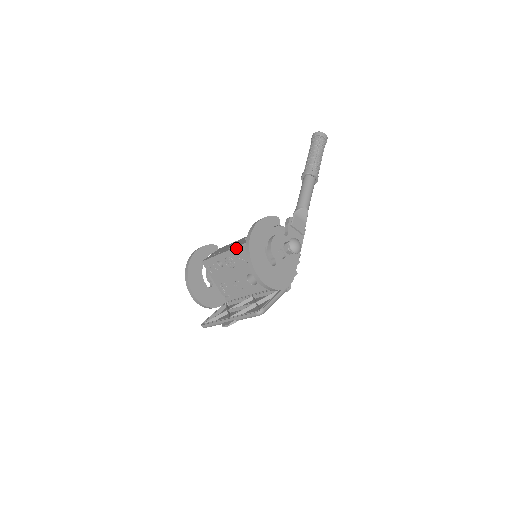
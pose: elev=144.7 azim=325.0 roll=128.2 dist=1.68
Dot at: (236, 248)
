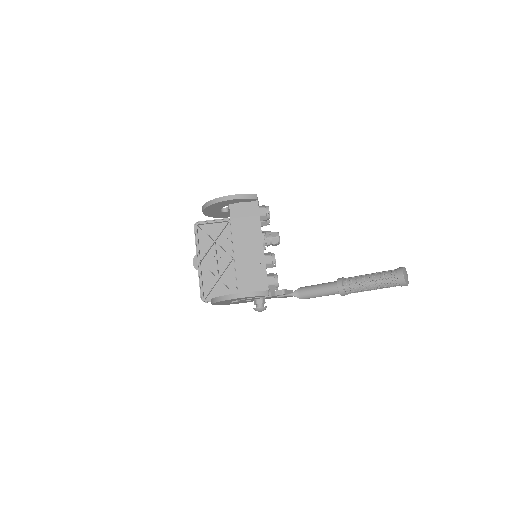
Dot at: (235, 260)
